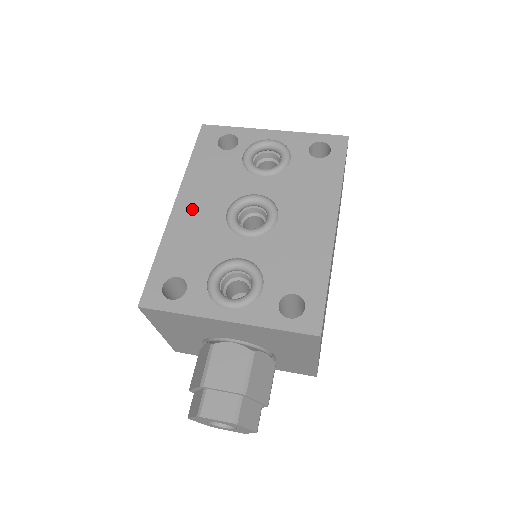
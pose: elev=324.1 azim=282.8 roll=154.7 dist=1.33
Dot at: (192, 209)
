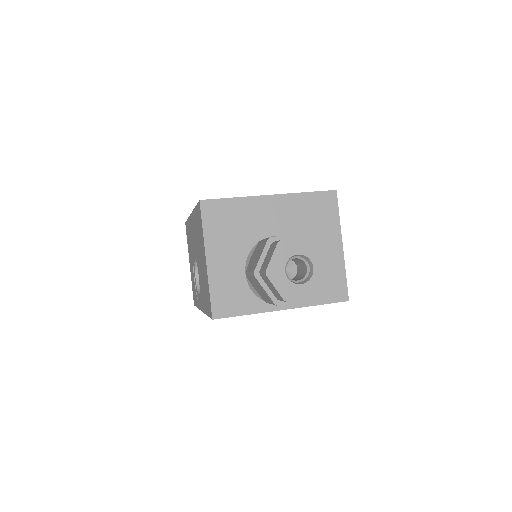
Dot at: occluded
